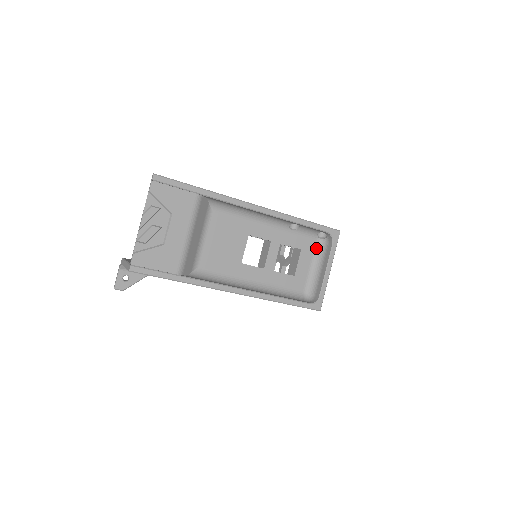
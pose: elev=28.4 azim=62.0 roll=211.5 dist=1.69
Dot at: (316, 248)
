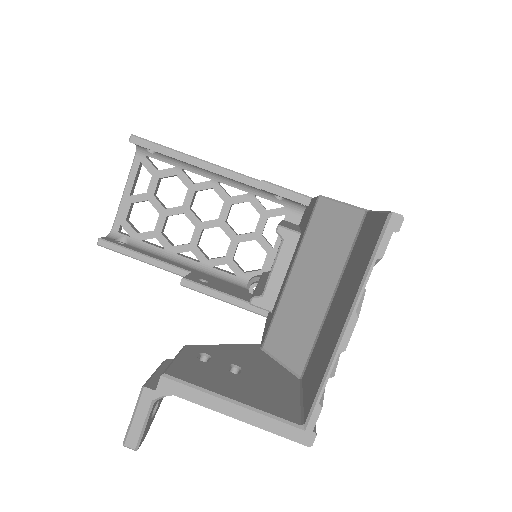
Dot at: occluded
